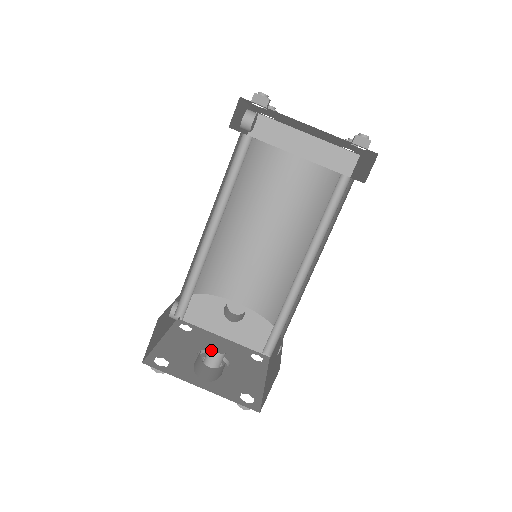
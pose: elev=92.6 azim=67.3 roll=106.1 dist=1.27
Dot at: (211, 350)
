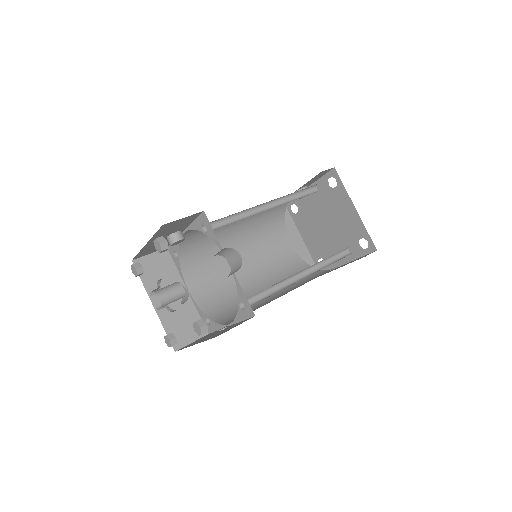
Dot at: (180, 283)
